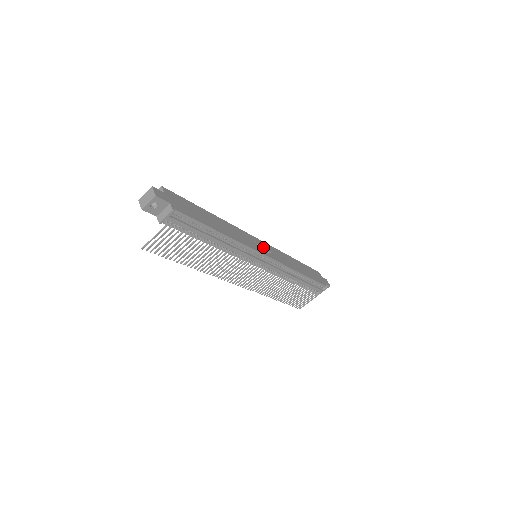
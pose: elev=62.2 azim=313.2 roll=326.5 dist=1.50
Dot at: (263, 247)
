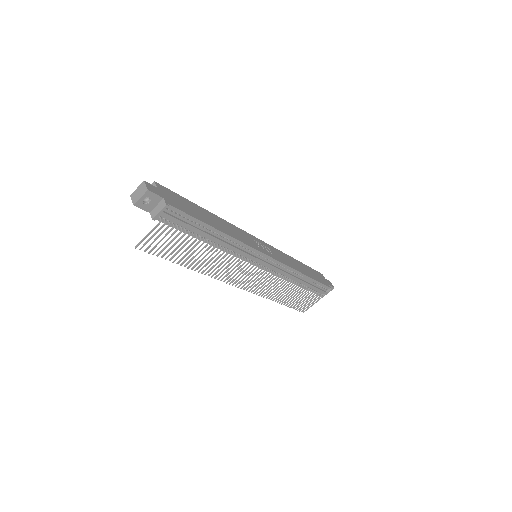
Dot at: (263, 246)
